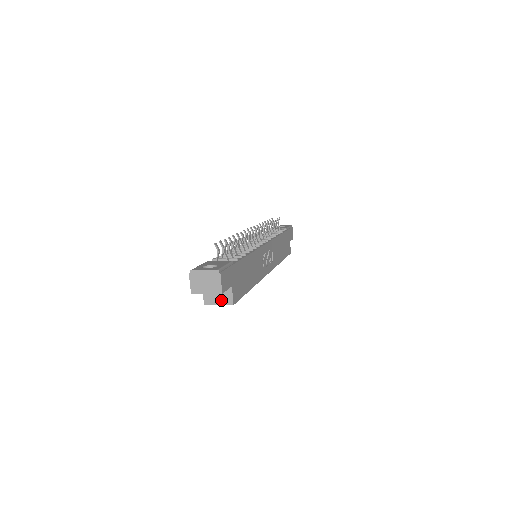
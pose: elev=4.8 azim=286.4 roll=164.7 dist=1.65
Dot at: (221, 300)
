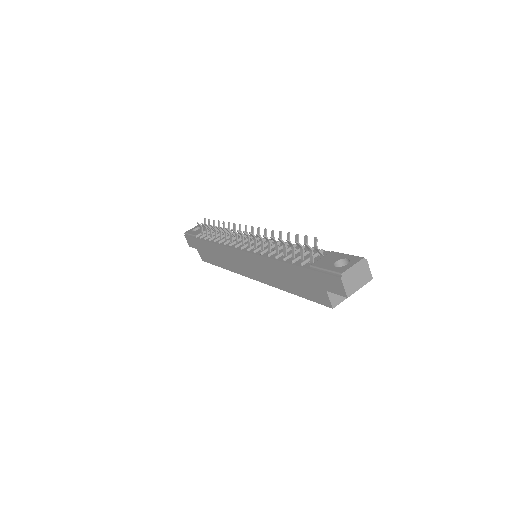
Dot at: occluded
